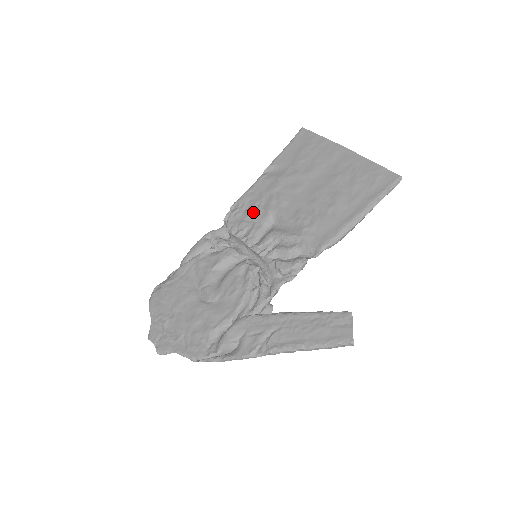
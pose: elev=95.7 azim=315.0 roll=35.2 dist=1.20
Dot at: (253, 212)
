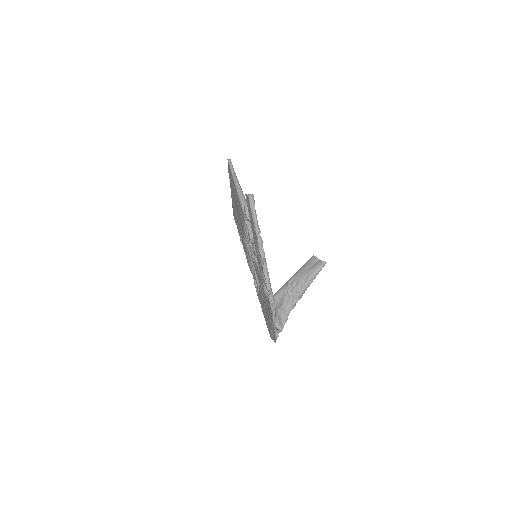
Dot at: (247, 254)
